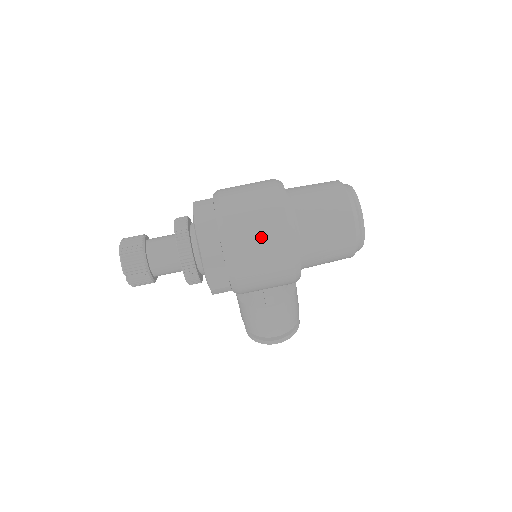
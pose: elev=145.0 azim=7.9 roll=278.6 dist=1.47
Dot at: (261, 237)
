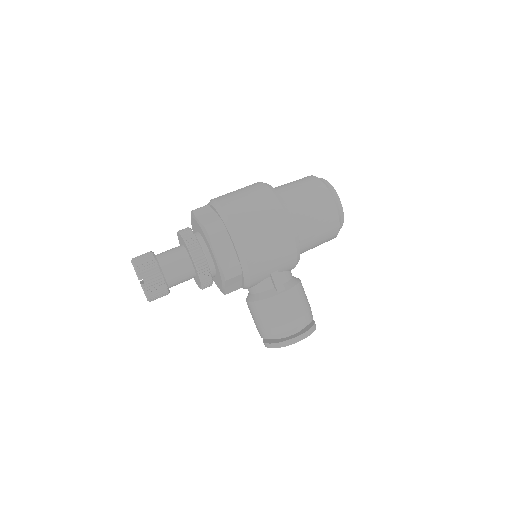
Dot at: (255, 208)
